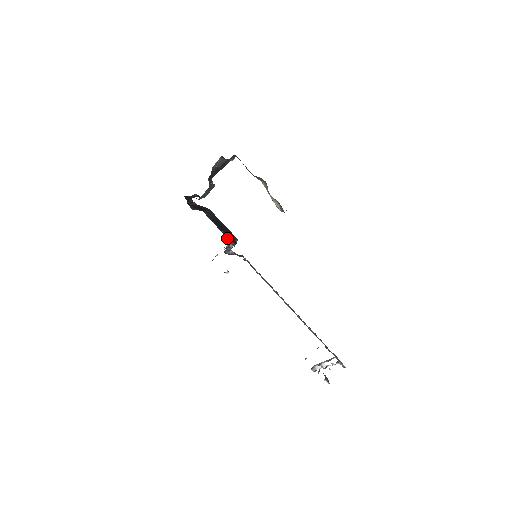
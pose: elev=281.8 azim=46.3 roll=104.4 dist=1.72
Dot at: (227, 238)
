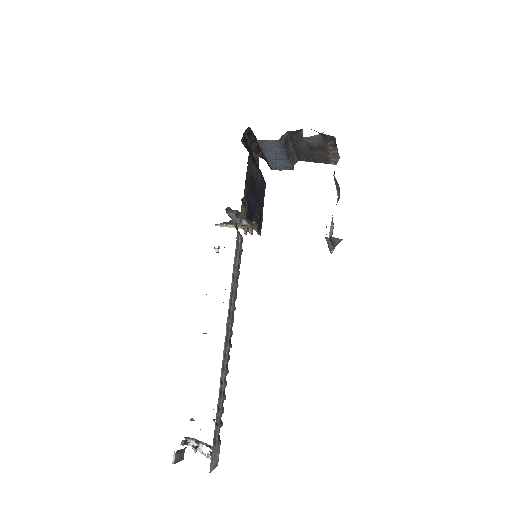
Dot at: (245, 203)
